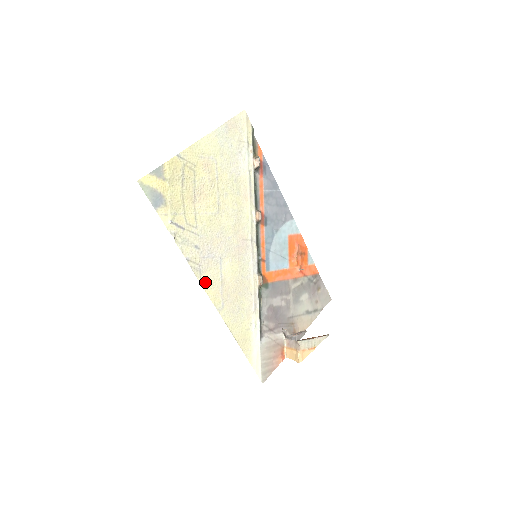
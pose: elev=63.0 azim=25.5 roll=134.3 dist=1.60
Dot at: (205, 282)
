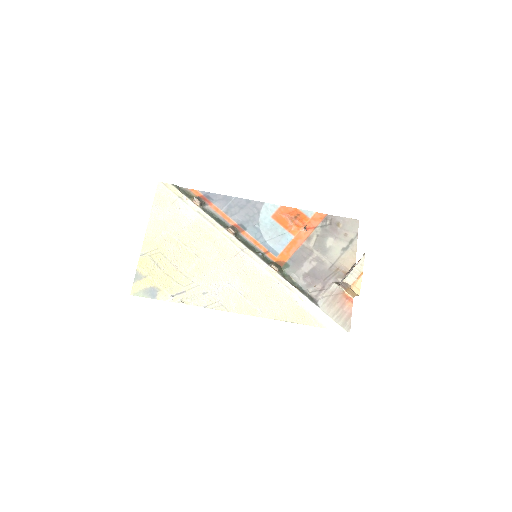
Dot at: (232, 308)
